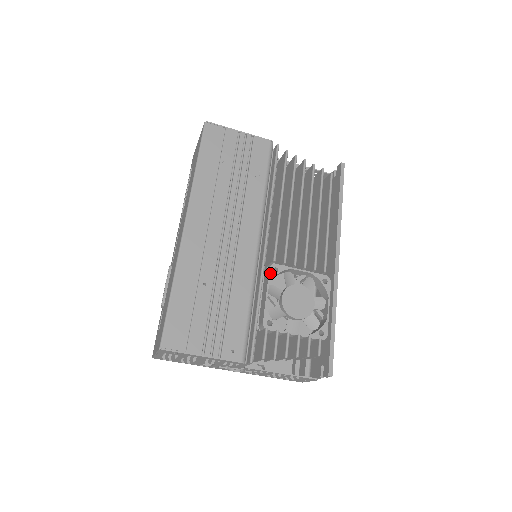
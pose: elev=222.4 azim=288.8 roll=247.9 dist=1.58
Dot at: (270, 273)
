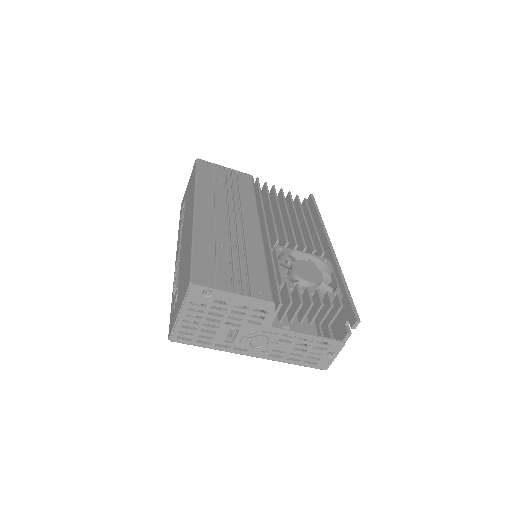
Dot at: (276, 250)
